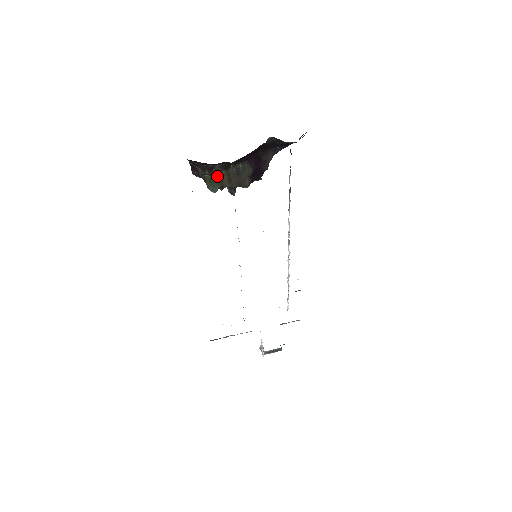
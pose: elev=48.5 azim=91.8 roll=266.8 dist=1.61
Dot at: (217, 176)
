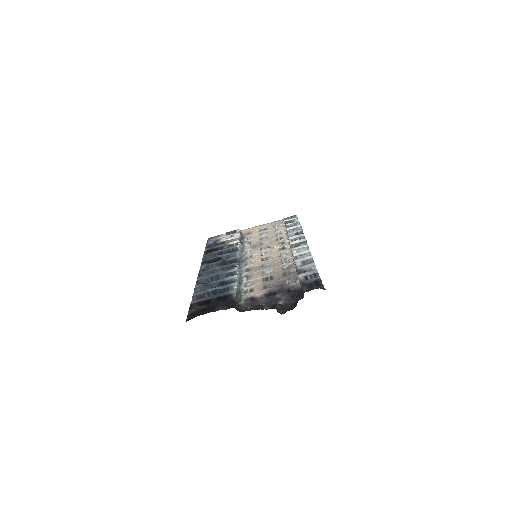
Dot at: occluded
